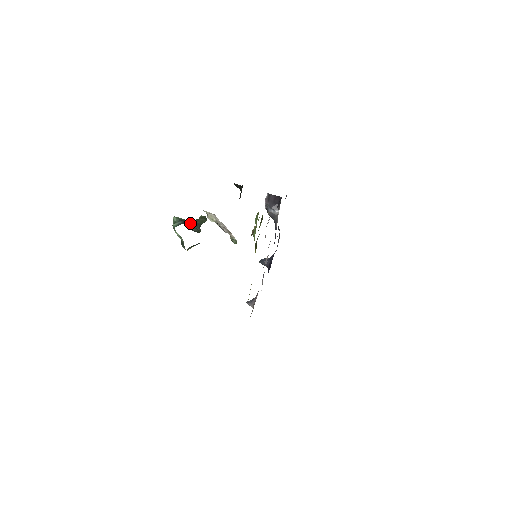
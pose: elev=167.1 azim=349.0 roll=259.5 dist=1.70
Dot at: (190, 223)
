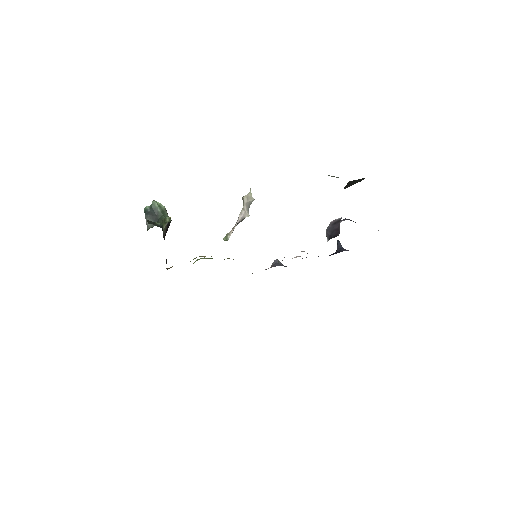
Dot at: (155, 216)
